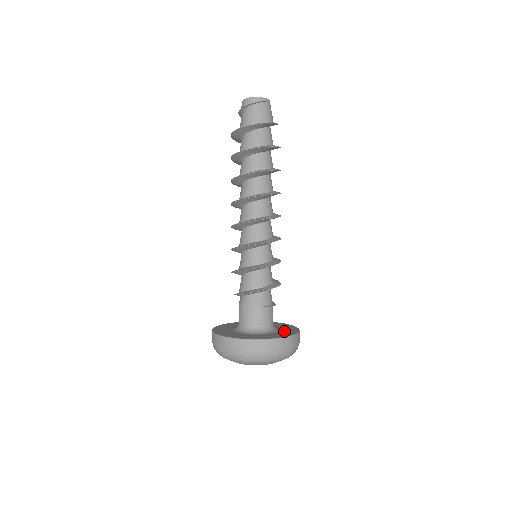
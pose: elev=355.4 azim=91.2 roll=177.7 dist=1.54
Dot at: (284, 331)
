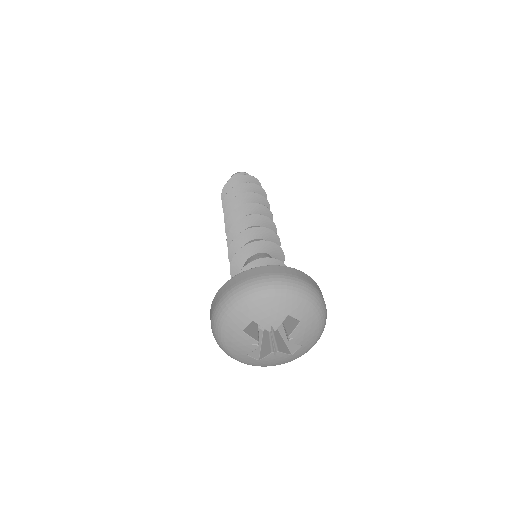
Dot at: occluded
